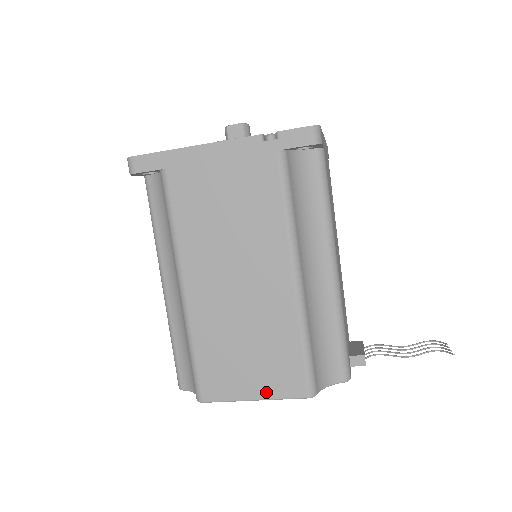
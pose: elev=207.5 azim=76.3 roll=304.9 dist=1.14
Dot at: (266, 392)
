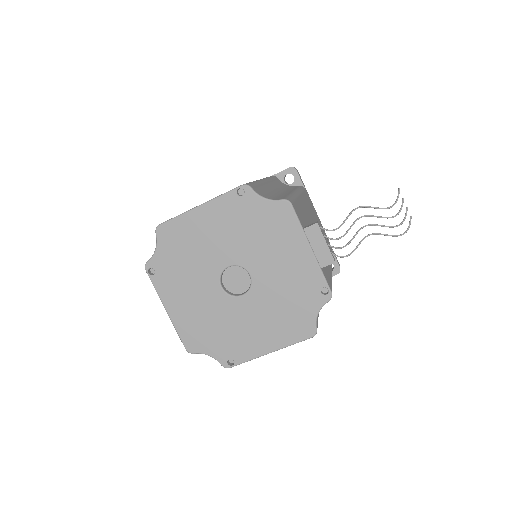
Dot at: (211, 199)
